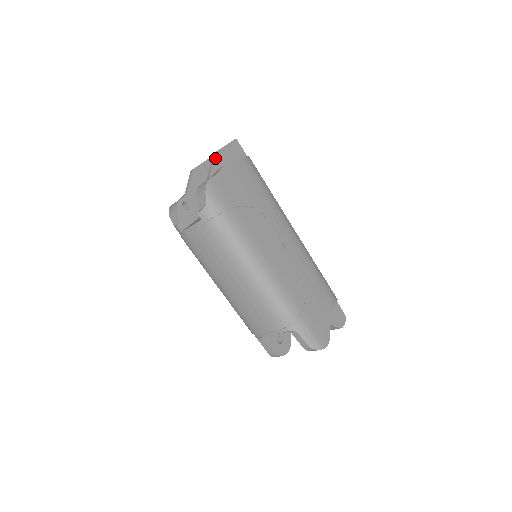
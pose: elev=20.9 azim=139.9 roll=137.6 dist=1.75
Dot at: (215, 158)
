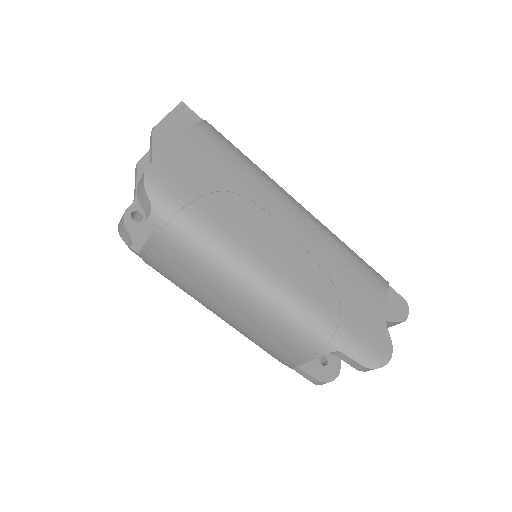
Dot at: (154, 136)
